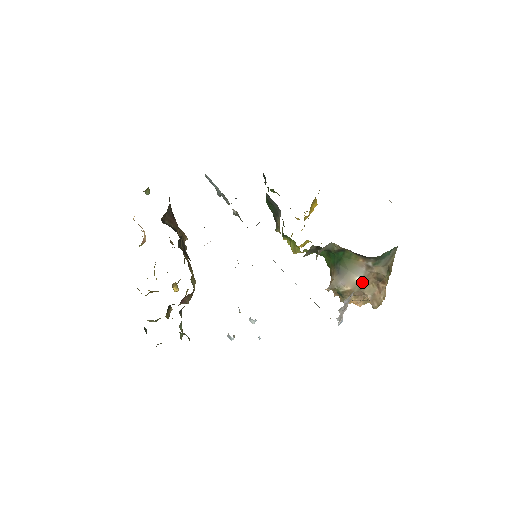
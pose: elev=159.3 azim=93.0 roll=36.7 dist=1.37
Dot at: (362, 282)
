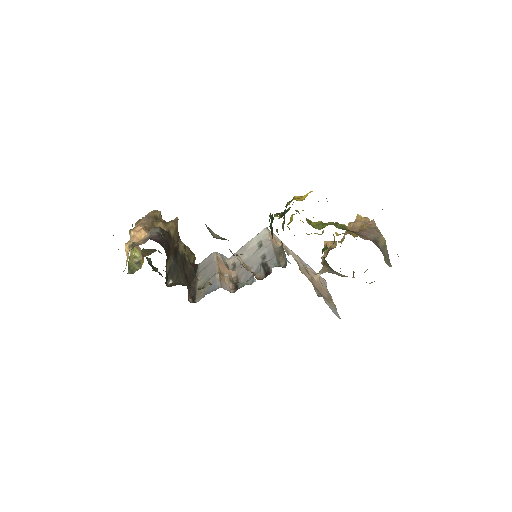
Dot at: occluded
